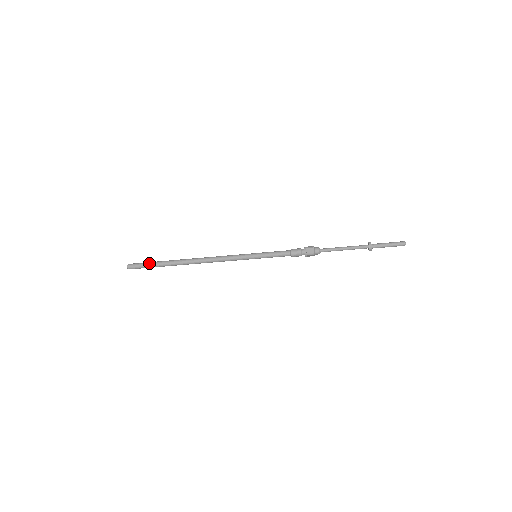
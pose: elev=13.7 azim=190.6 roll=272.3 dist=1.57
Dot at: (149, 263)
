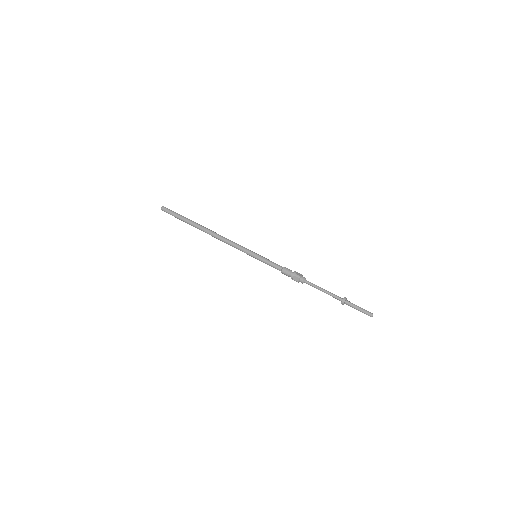
Dot at: (177, 216)
